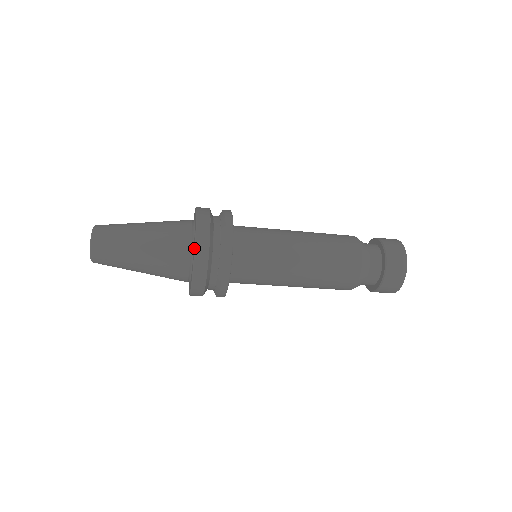
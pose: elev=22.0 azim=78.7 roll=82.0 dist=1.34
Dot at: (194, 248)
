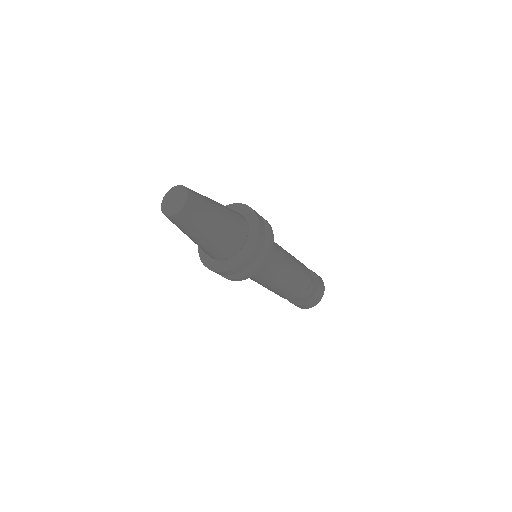
Dot at: (257, 218)
